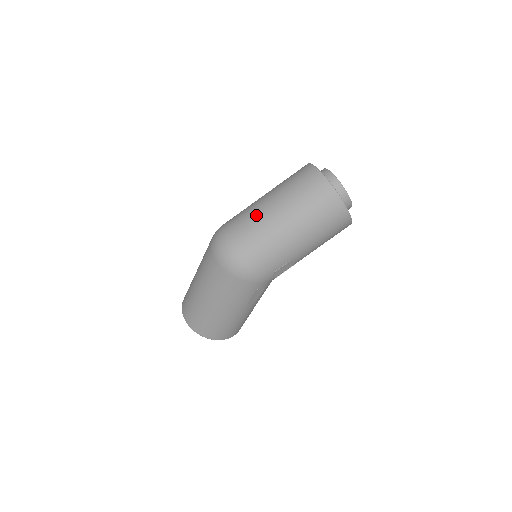
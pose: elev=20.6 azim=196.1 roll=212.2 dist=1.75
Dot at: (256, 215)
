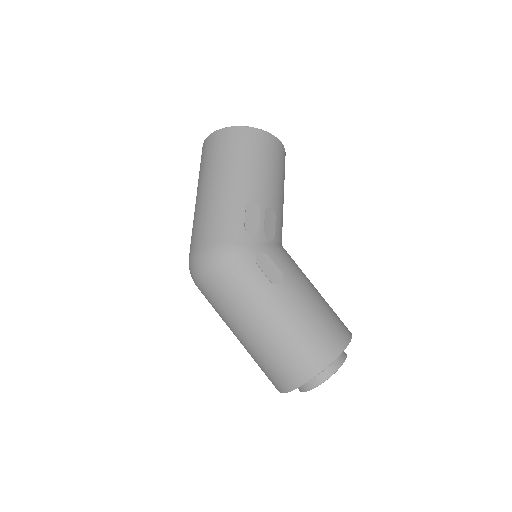
Dot at: occluded
